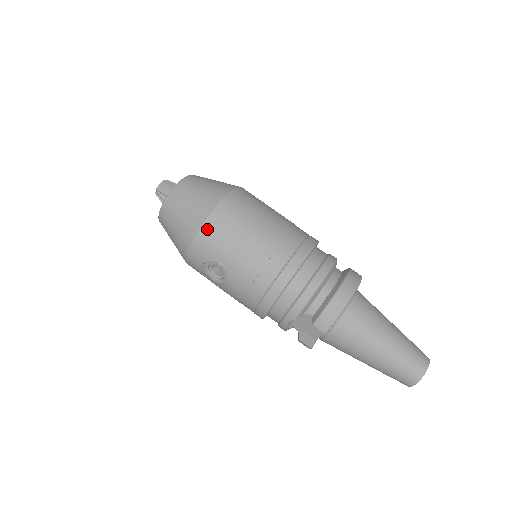
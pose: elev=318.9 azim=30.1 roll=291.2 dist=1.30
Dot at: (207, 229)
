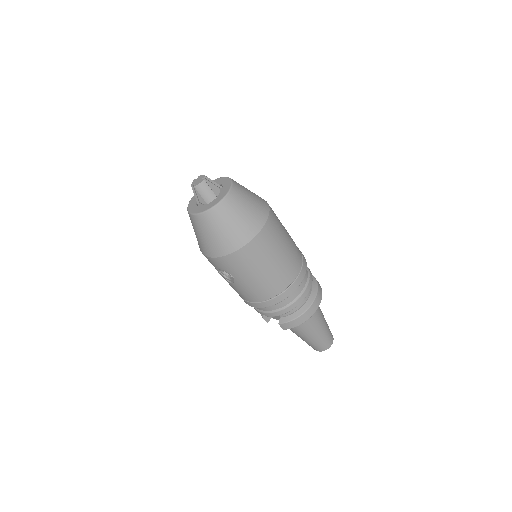
Dot at: (234, 257)
